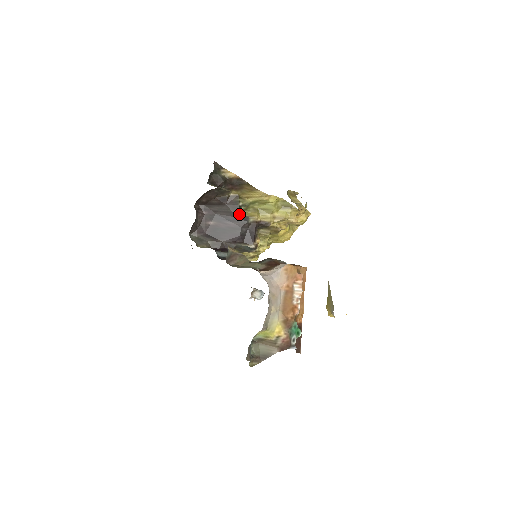
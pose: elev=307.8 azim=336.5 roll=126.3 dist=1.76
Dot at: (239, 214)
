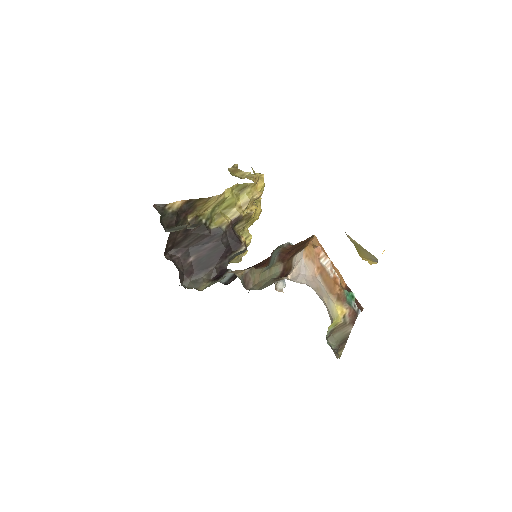
Dot at: (210, 231)
